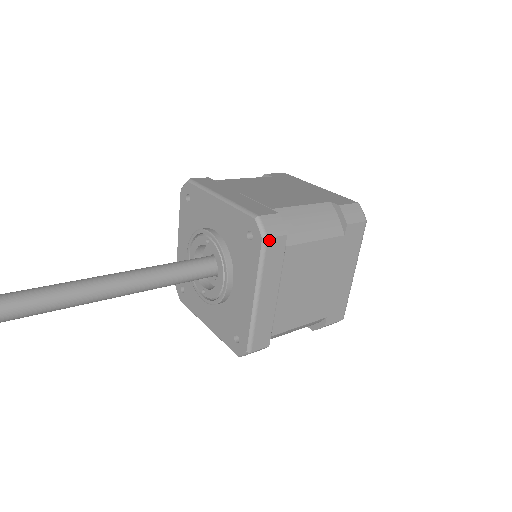
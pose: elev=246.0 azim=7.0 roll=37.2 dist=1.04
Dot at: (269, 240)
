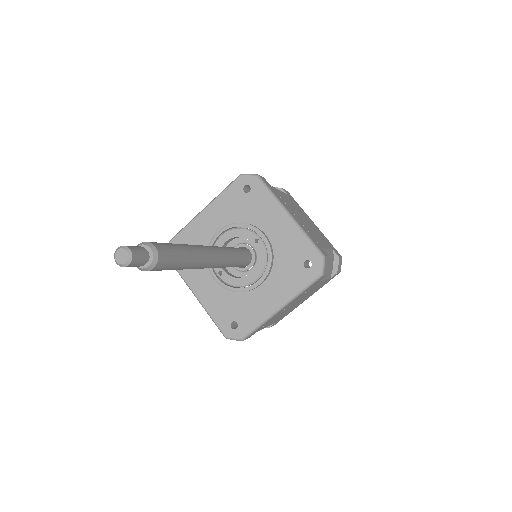
Dot at: (322, 277)
